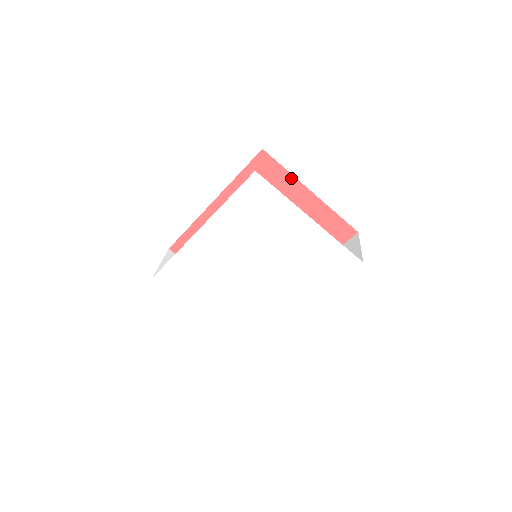
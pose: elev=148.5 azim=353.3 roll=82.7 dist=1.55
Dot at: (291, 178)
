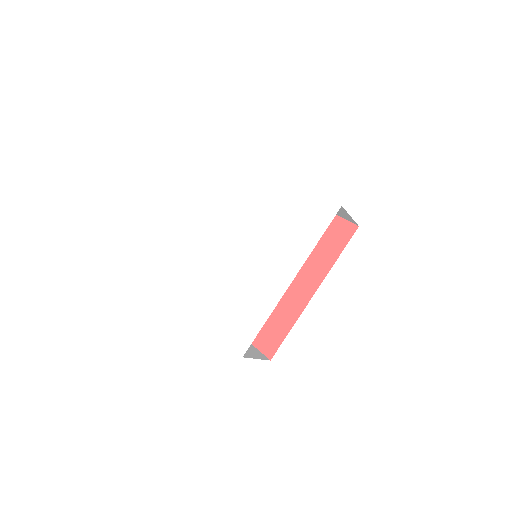
Dot at: occluded
